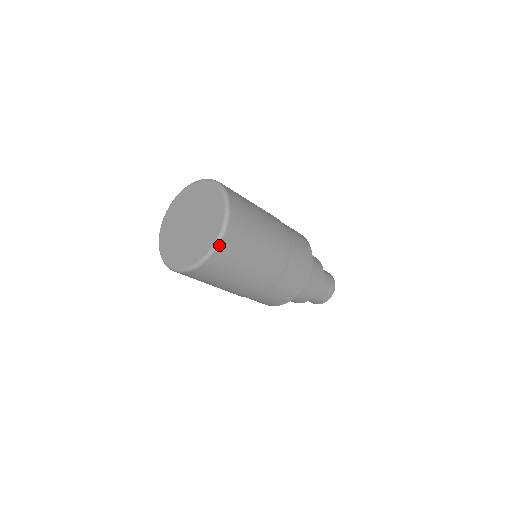
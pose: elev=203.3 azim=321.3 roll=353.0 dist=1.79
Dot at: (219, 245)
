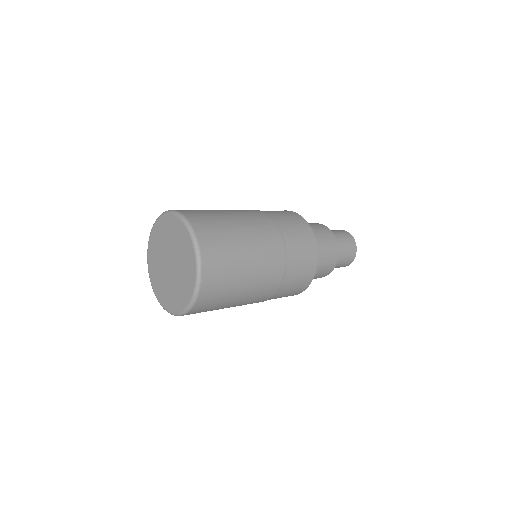
Dot at: (199, 294)
